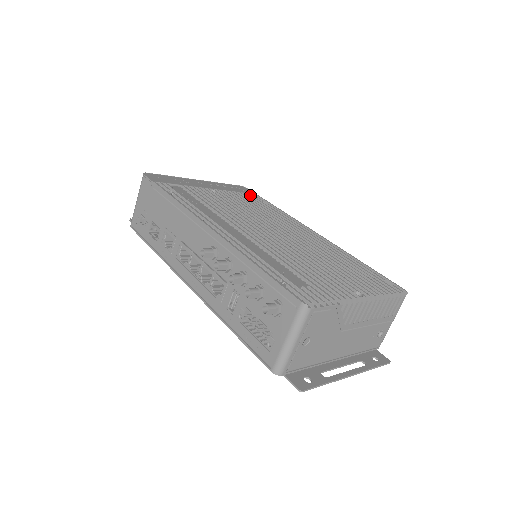
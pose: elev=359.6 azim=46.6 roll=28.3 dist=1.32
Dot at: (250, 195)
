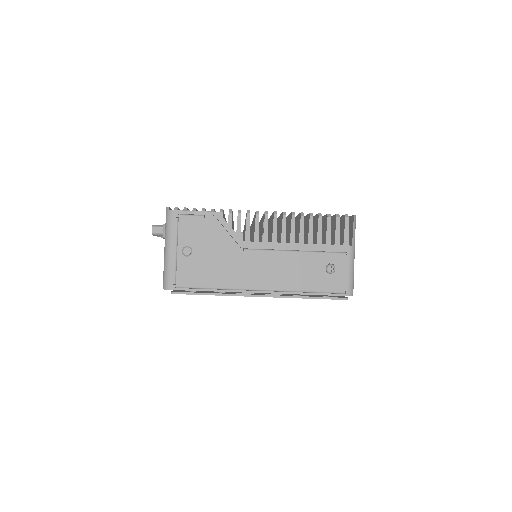
Dot at: occluded
